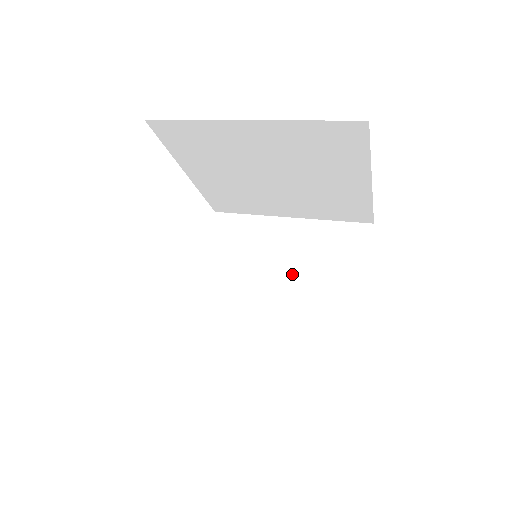
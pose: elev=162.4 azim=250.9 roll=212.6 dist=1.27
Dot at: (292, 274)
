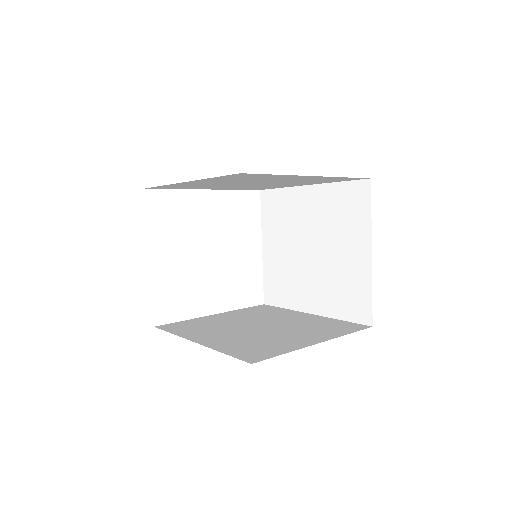
Dot at: (318, 239)
